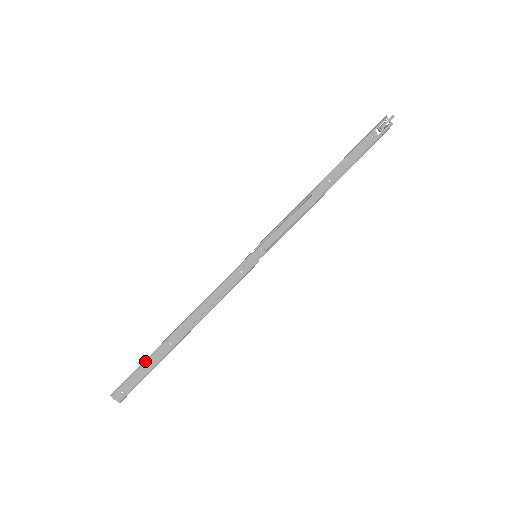
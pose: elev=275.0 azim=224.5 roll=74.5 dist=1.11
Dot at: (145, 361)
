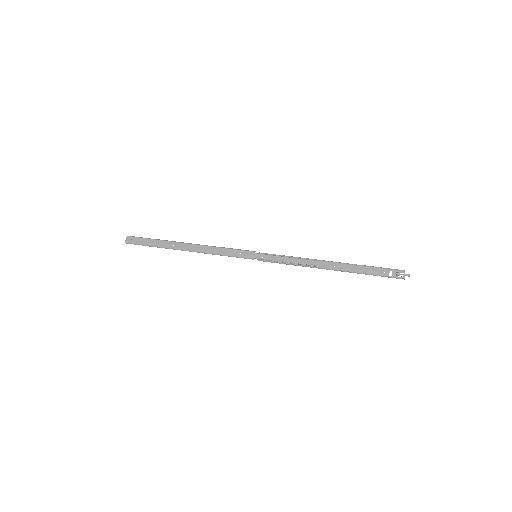
Dot at: (156, 239)
